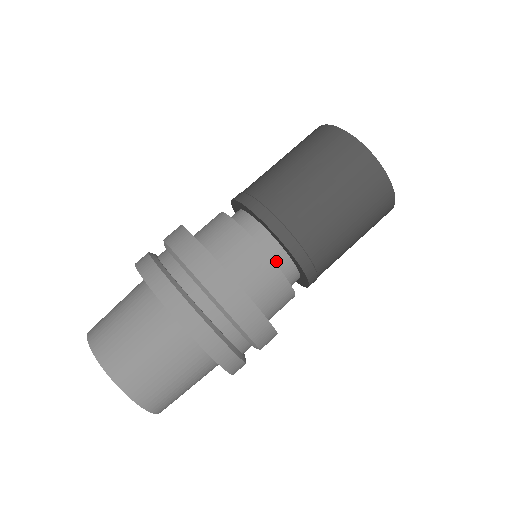
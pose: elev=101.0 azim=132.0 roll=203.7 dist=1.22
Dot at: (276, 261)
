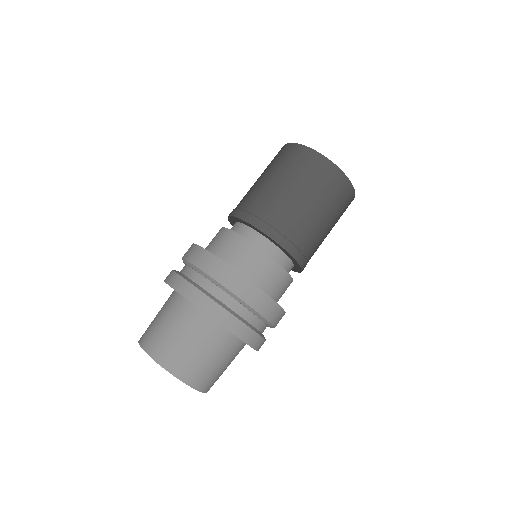
Dot at: (274, 258)
